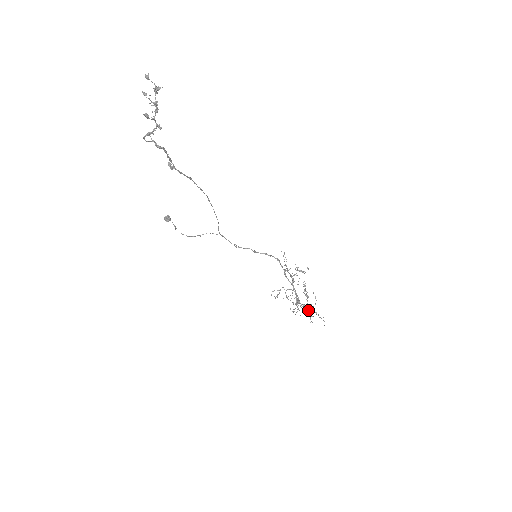
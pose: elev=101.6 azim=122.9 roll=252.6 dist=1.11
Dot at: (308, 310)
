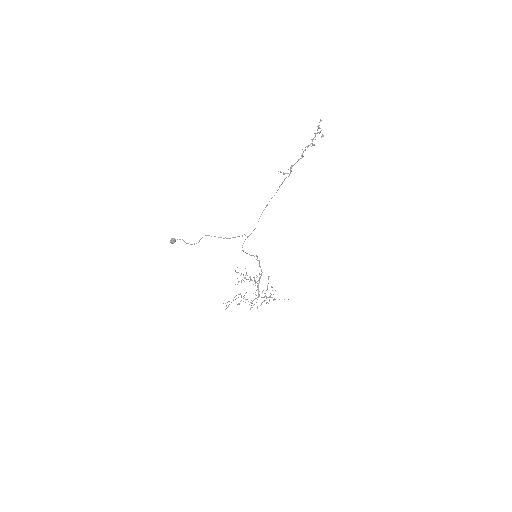
Dot at: (264, 301)
